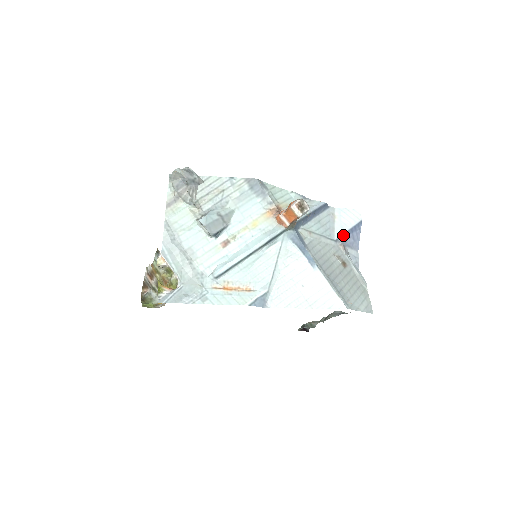
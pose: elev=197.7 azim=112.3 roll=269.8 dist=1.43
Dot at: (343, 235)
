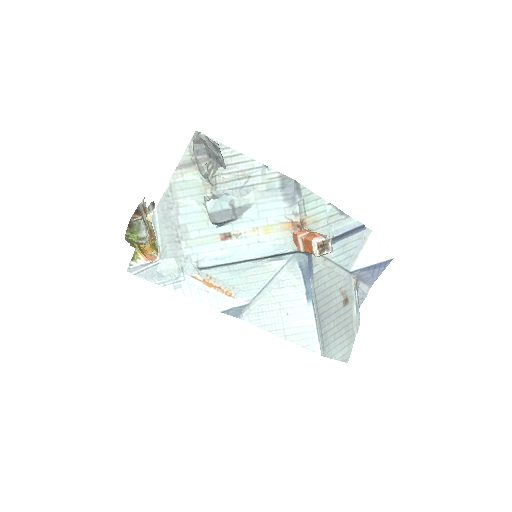
Dot at: (362, 269)
